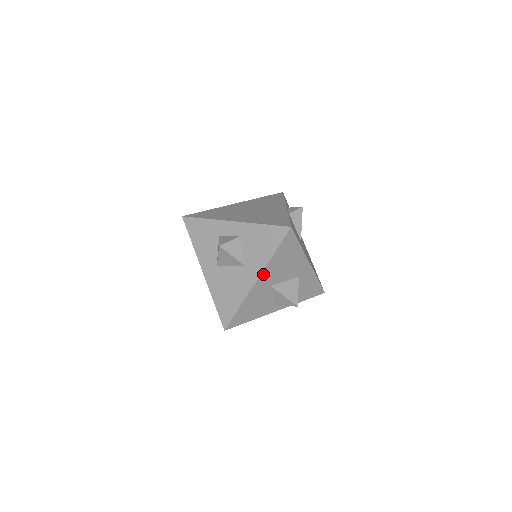
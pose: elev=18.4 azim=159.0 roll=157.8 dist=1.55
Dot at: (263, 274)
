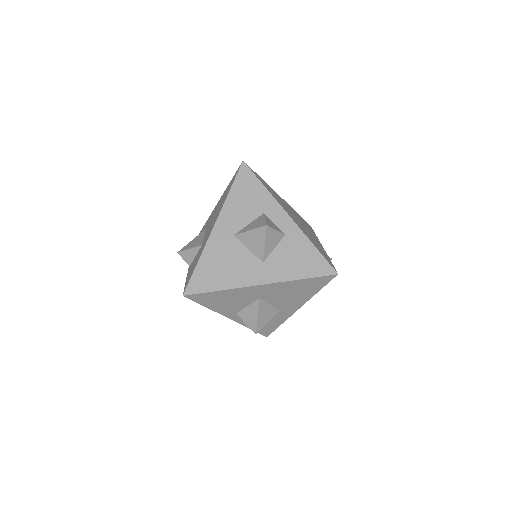
Dot at: (272, 285)
